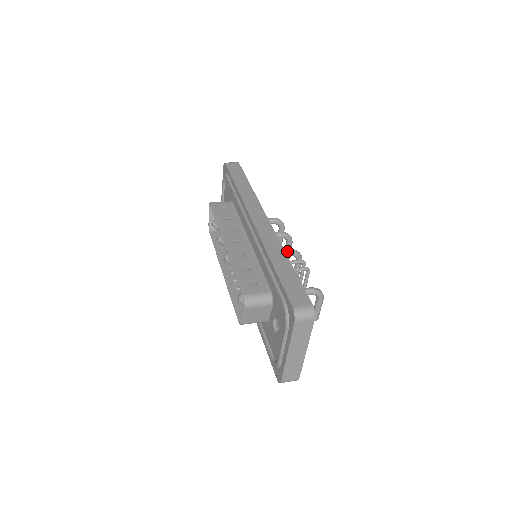
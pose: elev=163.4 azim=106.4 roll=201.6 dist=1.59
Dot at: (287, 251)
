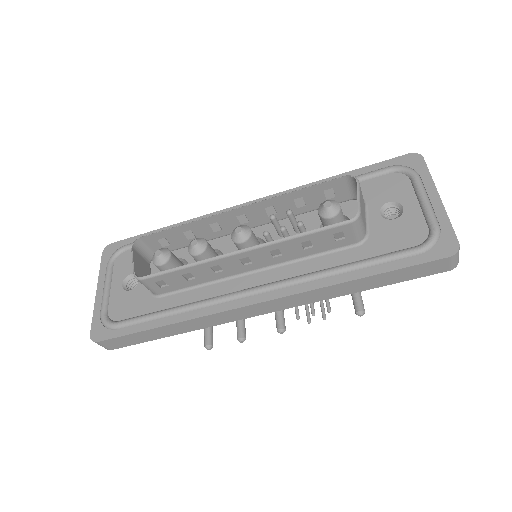
Dot at: occluded
